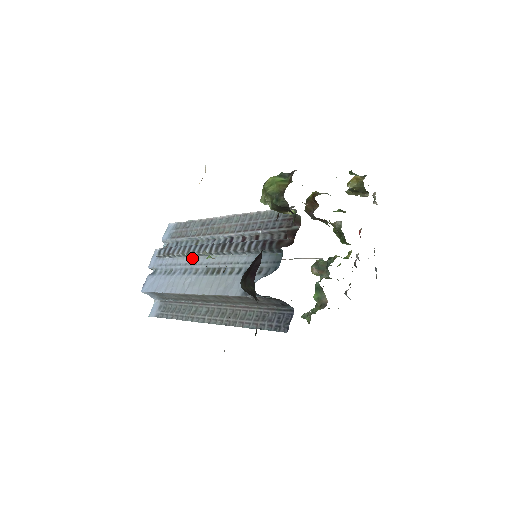
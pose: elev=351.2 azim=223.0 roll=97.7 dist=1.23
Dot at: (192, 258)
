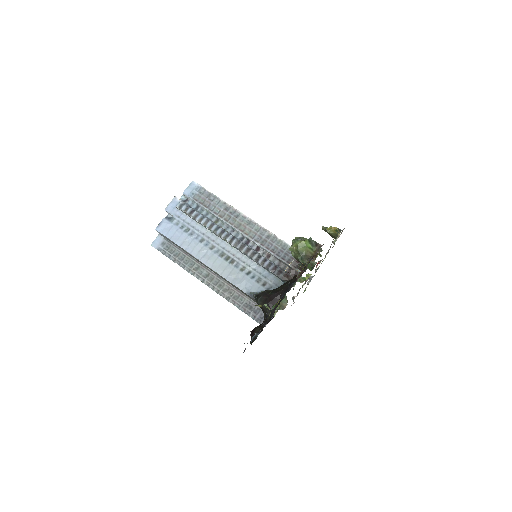
Dot at: (211, 233)
